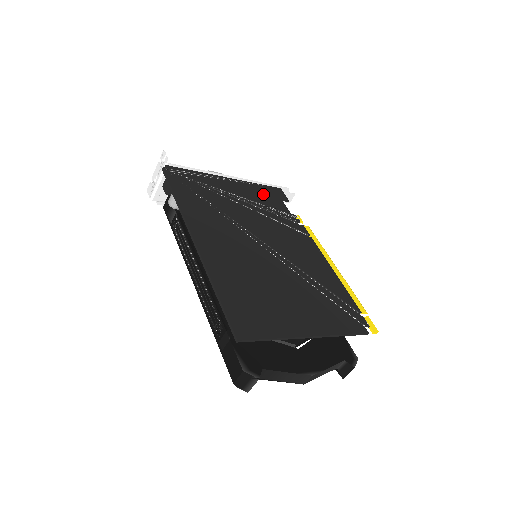
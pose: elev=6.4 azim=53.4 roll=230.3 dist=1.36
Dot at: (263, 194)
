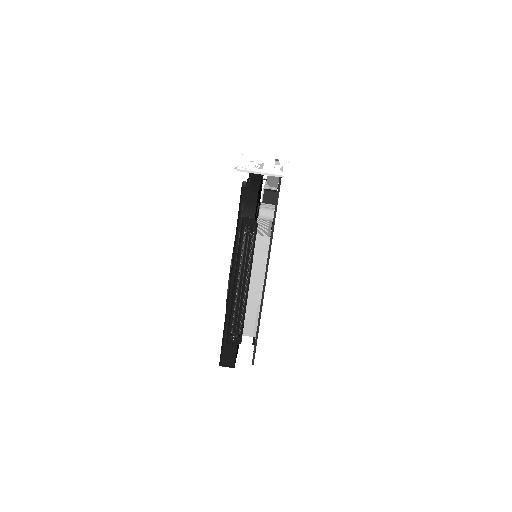
Dot at: occluded
